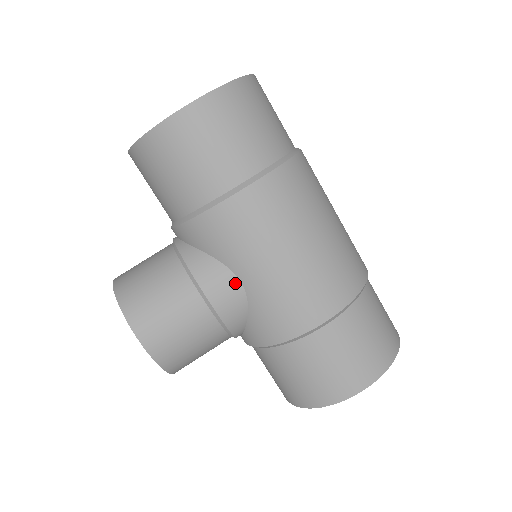
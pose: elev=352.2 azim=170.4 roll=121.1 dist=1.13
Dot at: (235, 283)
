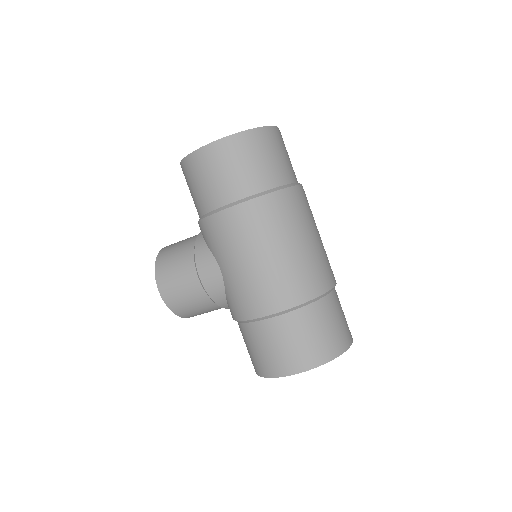
Dot at: (217, 270)
